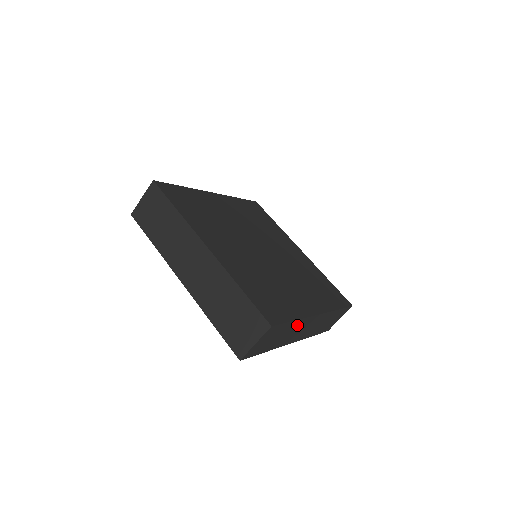
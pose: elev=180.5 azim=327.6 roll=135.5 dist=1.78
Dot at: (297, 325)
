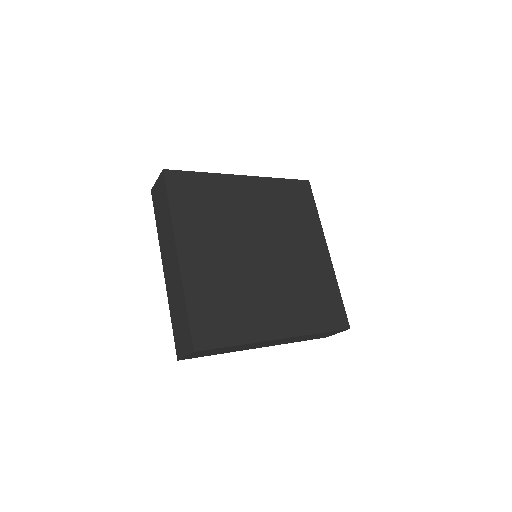
Dot at: (247, 345)
